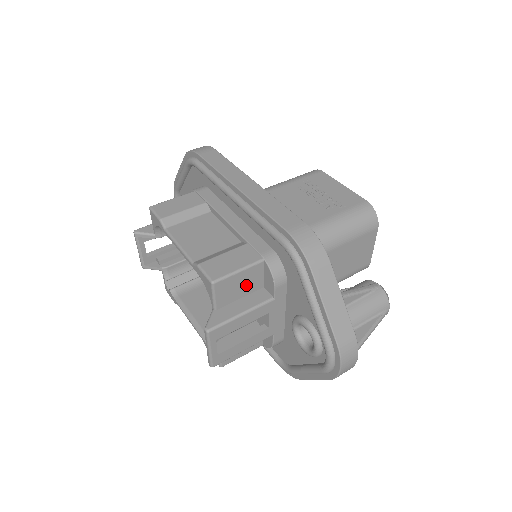
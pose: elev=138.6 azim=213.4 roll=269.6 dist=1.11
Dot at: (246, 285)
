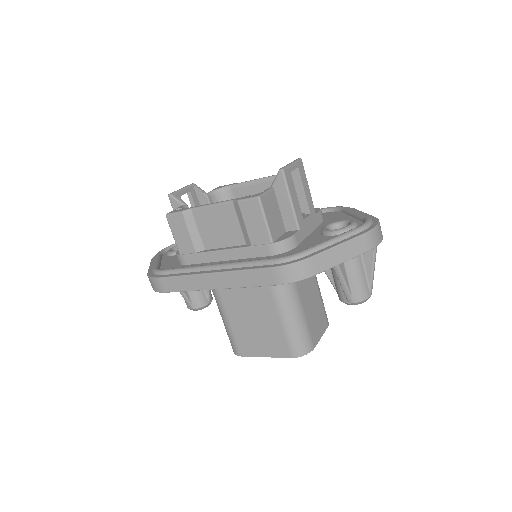
Dot at: occluded
